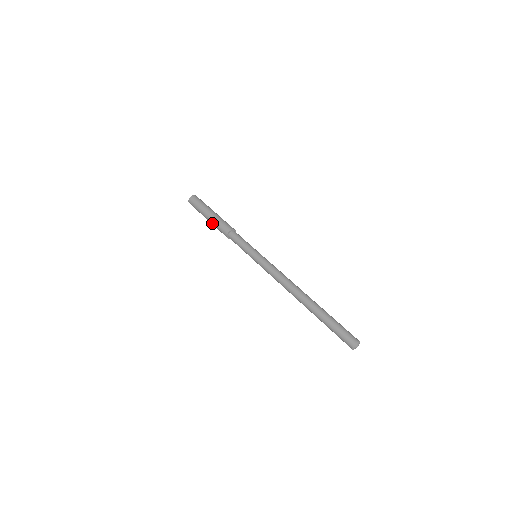
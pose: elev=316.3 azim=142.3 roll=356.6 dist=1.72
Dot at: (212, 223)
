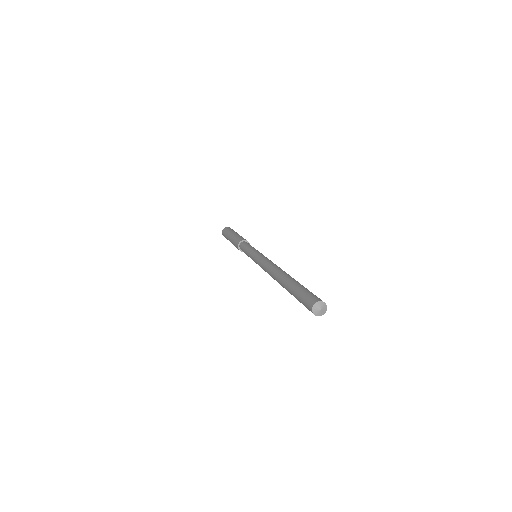
Dot at: (233, 237)
